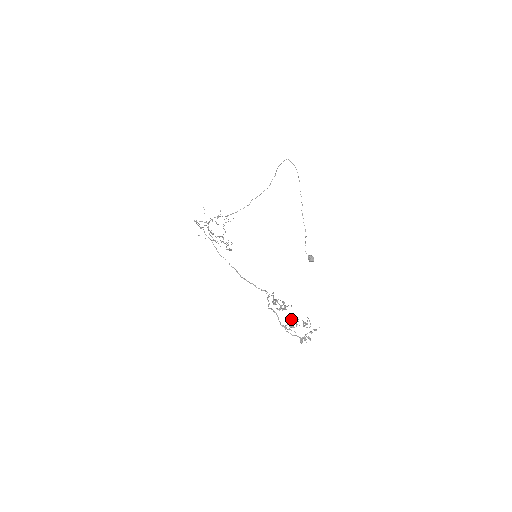
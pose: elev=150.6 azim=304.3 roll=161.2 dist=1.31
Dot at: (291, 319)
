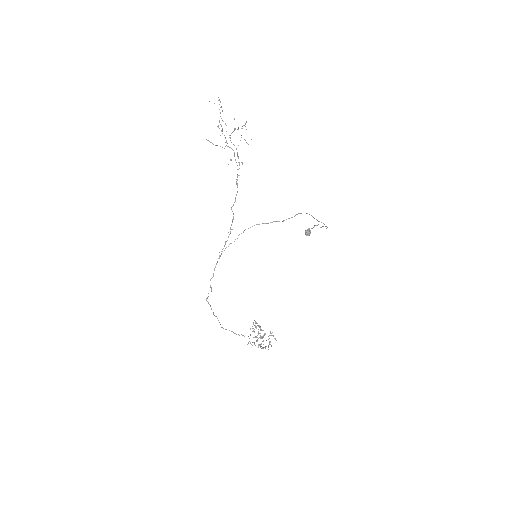
Dot at: occluded
